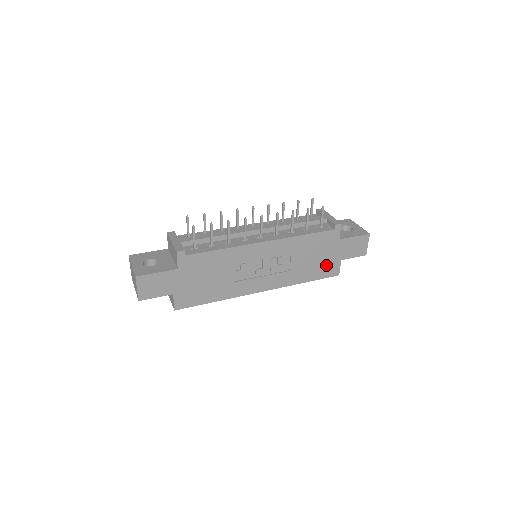
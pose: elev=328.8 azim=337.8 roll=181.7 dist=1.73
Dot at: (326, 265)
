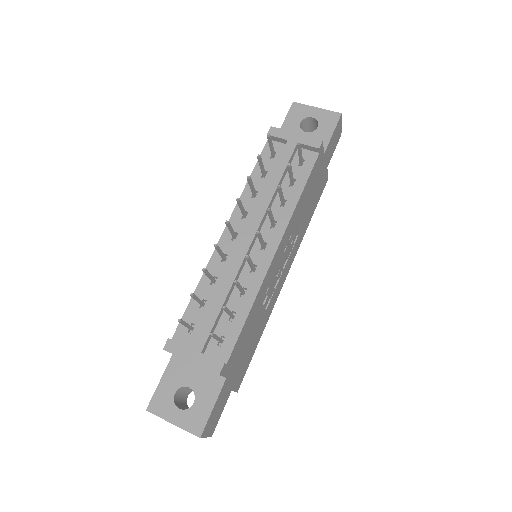
Dot at: (319, 188)
